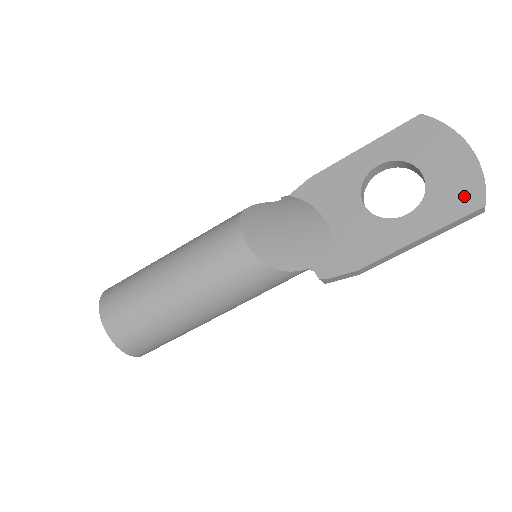
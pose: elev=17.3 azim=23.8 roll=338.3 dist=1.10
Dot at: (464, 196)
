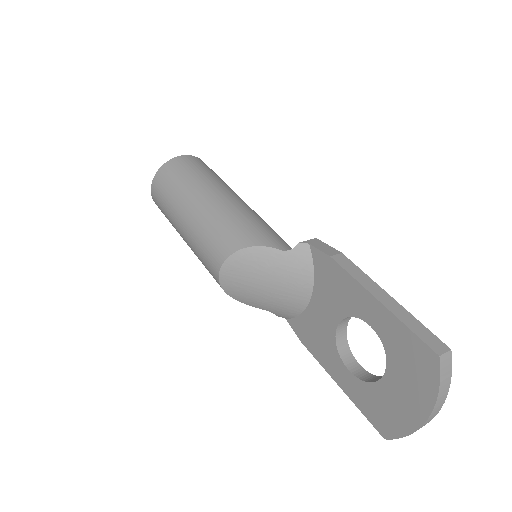
Dot at: (383, 420)
